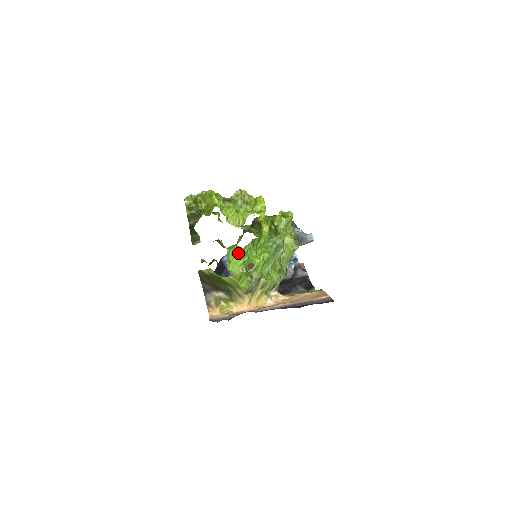
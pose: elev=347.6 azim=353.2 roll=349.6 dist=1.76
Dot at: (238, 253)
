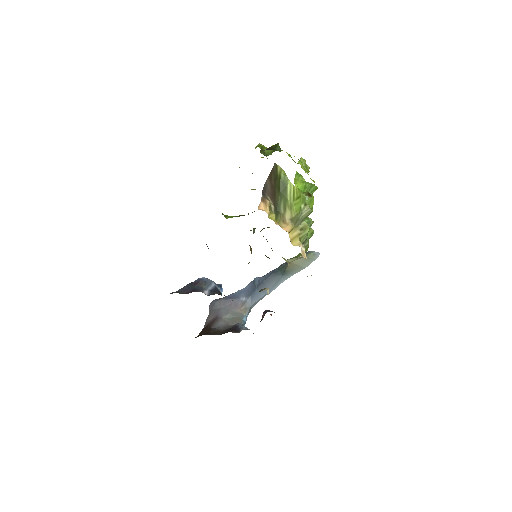
Dot at: (301, 182)
